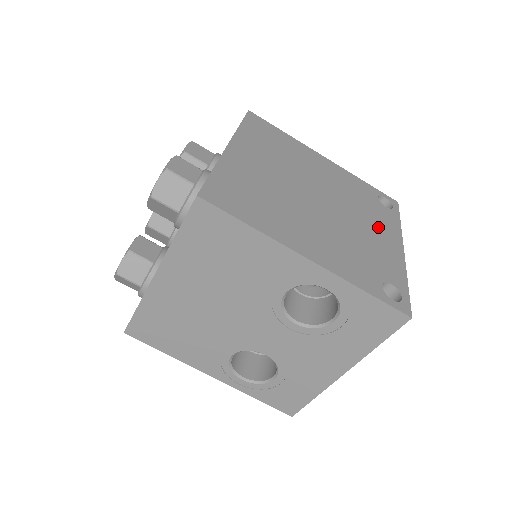
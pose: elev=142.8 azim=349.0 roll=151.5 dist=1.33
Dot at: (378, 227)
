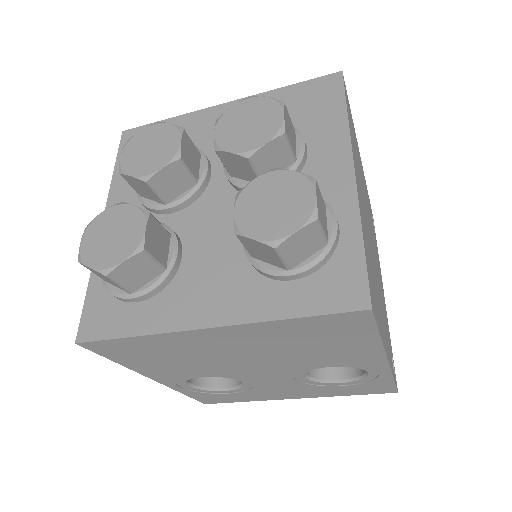
Dot at: occluded
